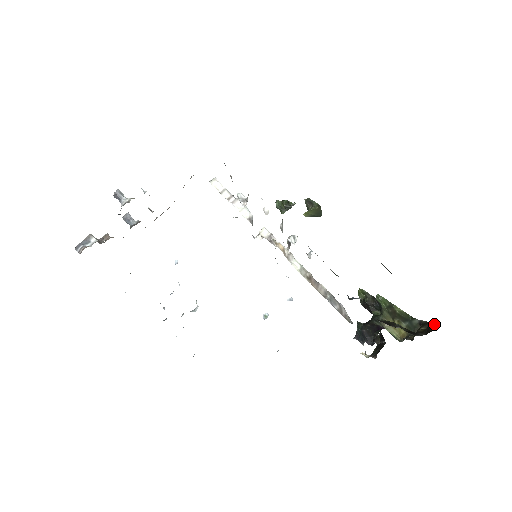
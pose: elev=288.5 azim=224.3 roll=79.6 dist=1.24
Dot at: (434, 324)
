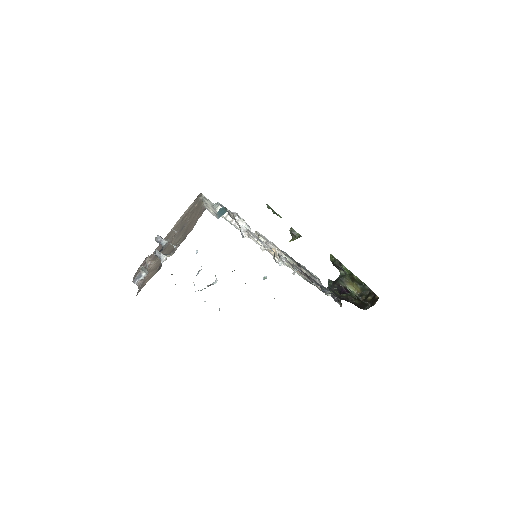
Dot at: (376, 300)
